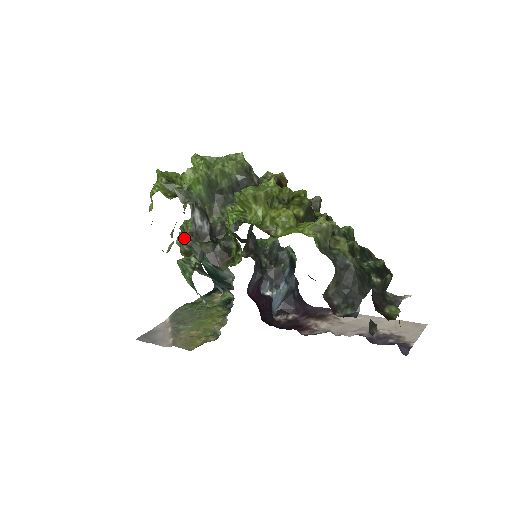
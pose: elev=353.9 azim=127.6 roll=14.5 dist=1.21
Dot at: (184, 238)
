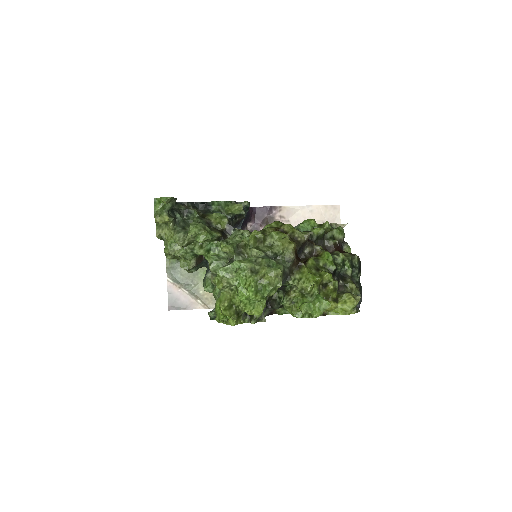
Dot at: (191, 269)
